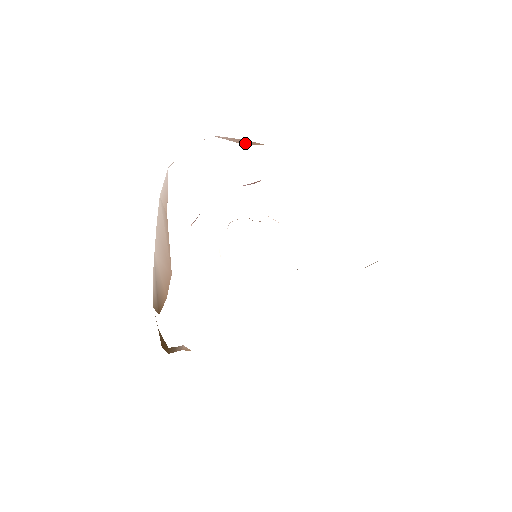
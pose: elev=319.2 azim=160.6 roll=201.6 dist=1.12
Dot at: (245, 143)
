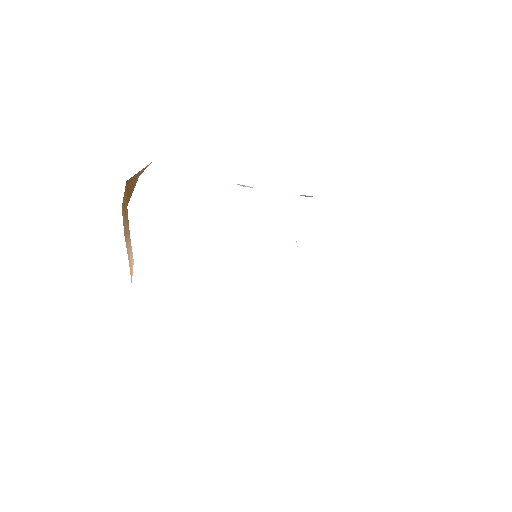
Dot at: occluded
